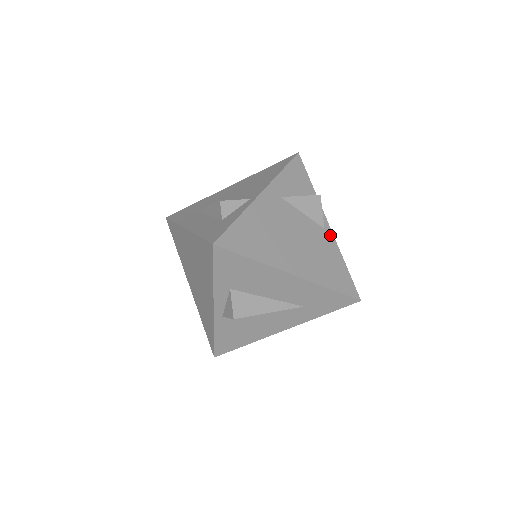
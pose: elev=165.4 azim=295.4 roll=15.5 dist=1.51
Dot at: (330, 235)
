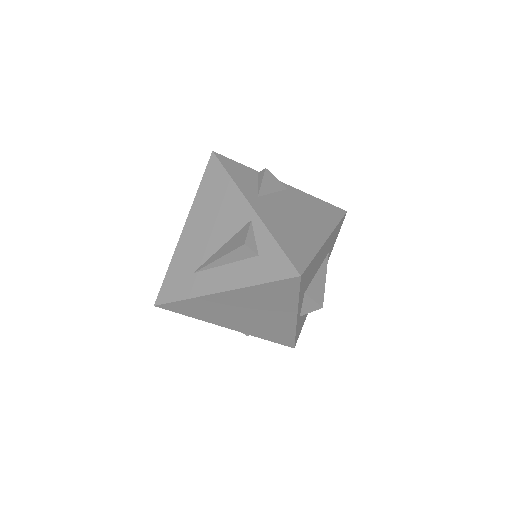
Dot at: (294, 190)
